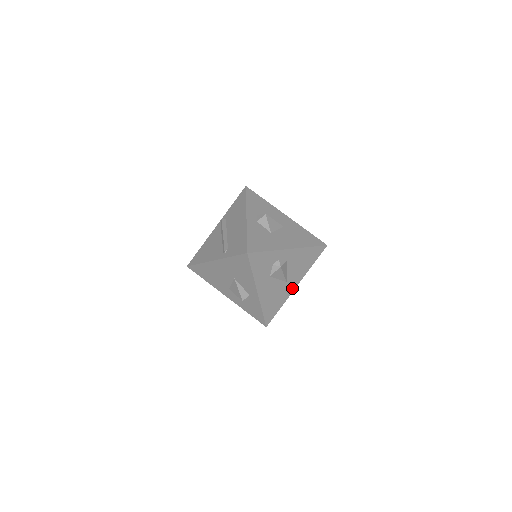
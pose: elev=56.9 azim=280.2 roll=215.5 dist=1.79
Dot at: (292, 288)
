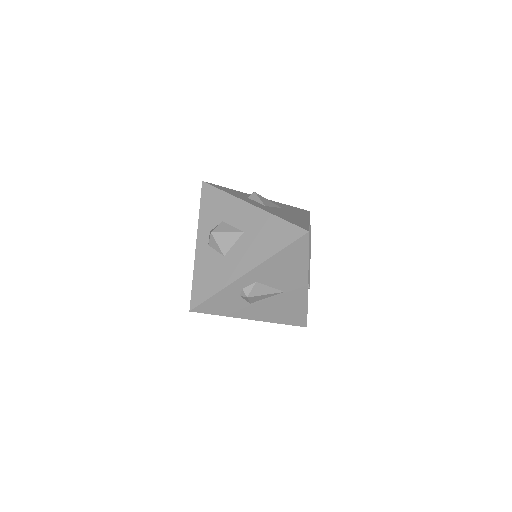
Dot at: (302, 289)
